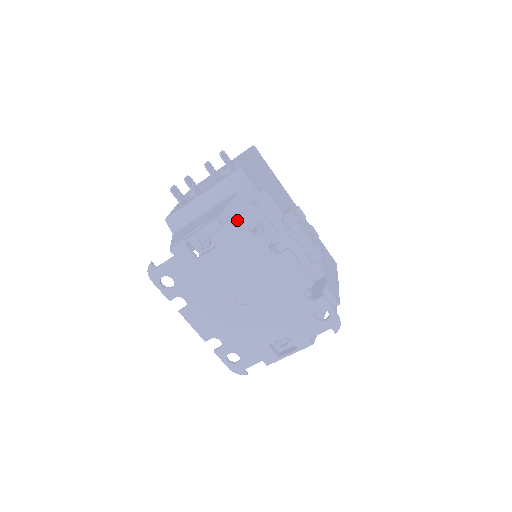
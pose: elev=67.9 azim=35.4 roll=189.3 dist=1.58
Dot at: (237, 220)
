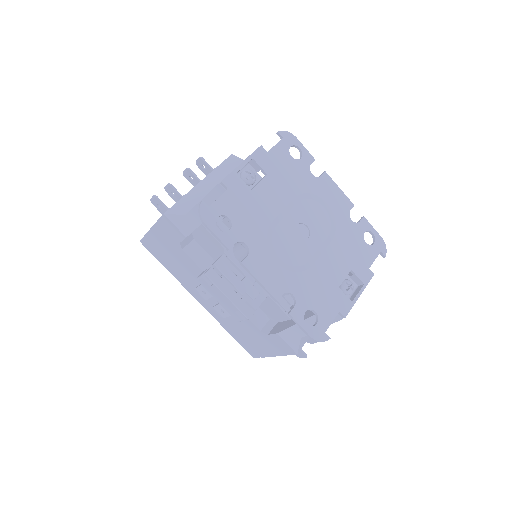
Dot at: (279, 146)
